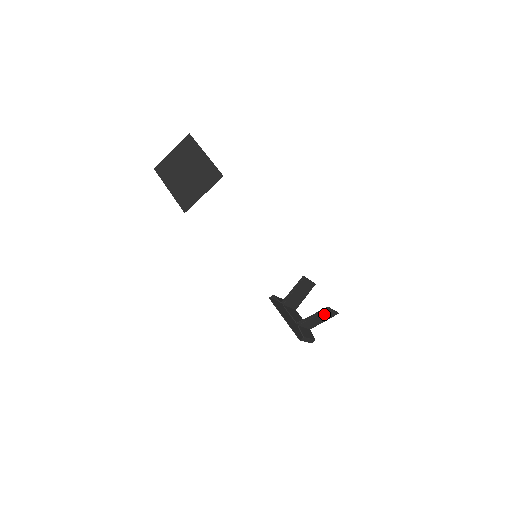
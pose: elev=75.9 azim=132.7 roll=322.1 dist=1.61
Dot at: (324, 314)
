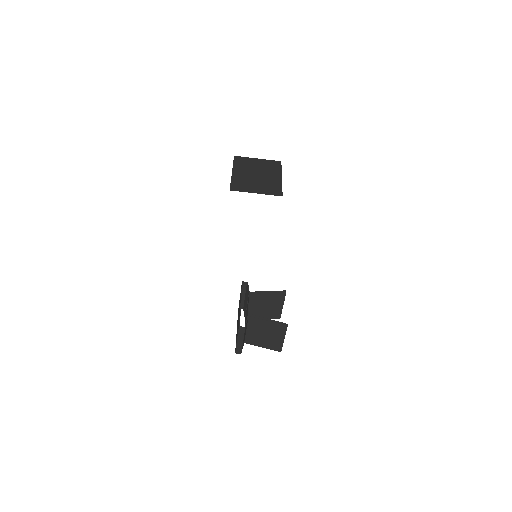
Dot at: (275, 331)
